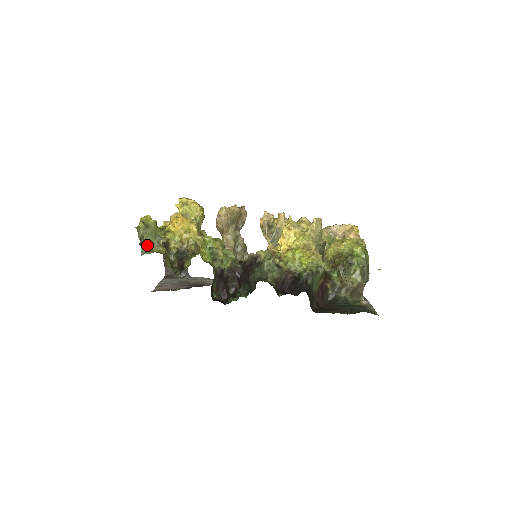
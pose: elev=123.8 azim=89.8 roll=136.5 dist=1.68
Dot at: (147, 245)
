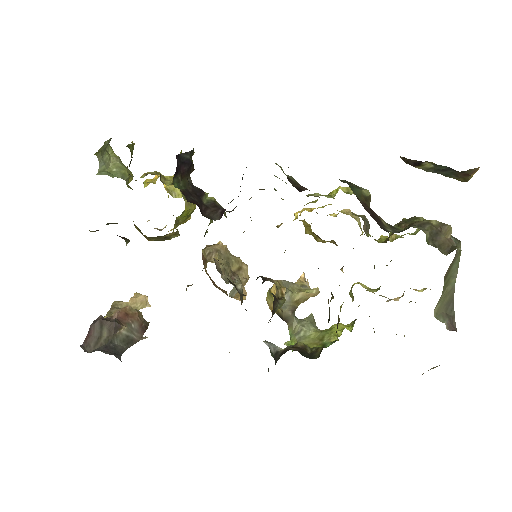
Dot at: (107, 173)
